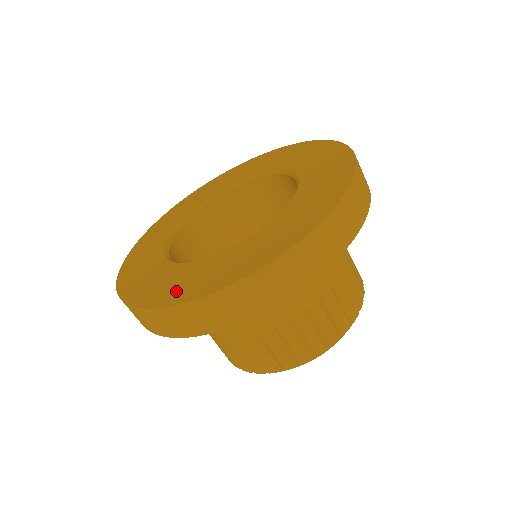
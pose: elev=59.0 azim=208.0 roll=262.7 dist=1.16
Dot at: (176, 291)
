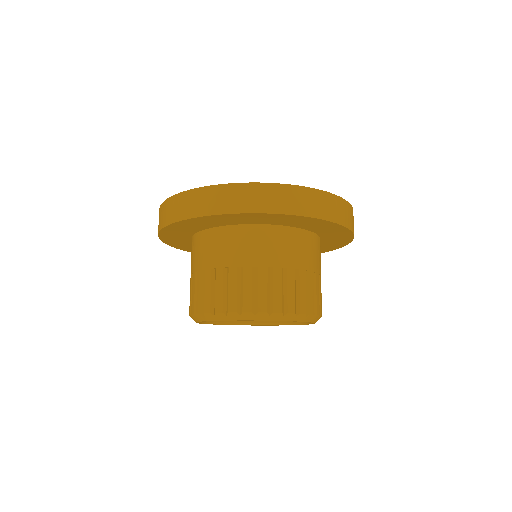
Dot at: occluded
